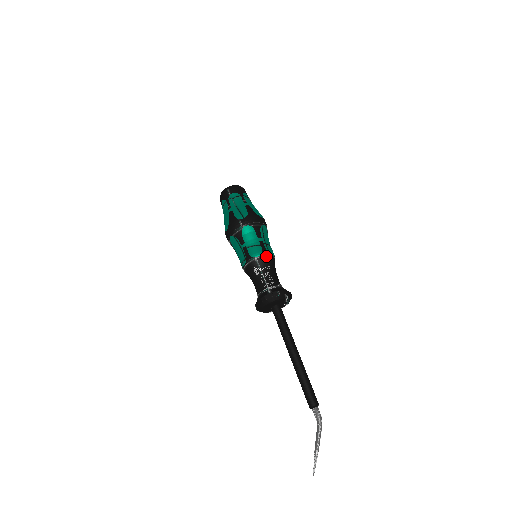
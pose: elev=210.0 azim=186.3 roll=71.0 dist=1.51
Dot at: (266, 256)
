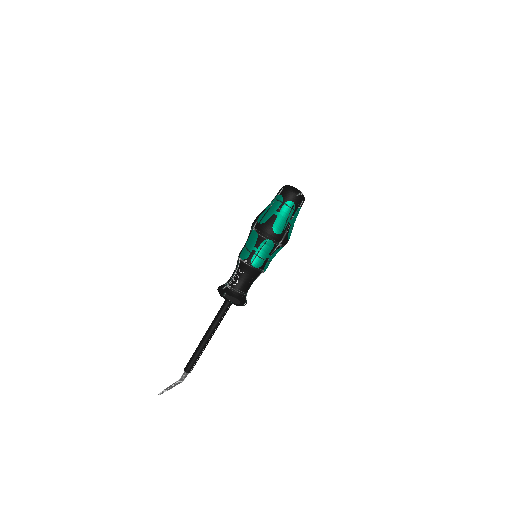
Dot at: (246, 264)
